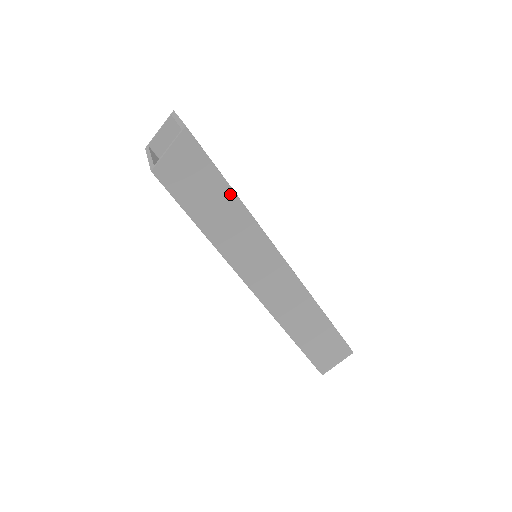
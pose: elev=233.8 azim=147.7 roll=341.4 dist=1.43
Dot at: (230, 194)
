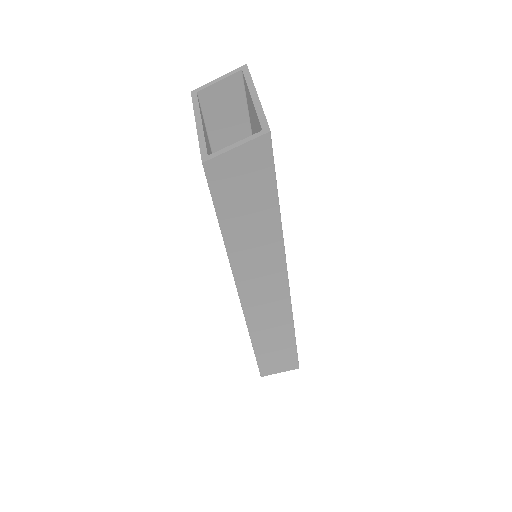
Dot at: (274, 214)
